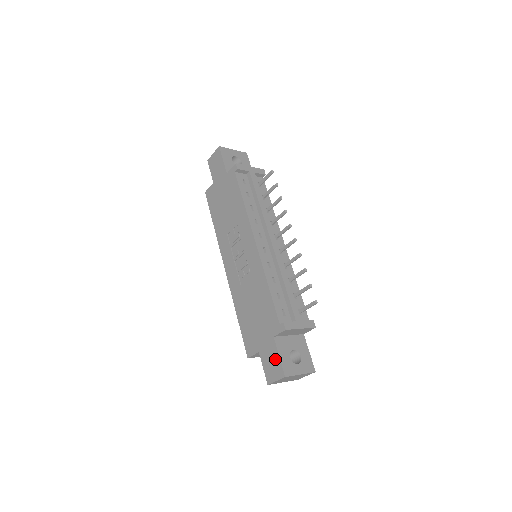
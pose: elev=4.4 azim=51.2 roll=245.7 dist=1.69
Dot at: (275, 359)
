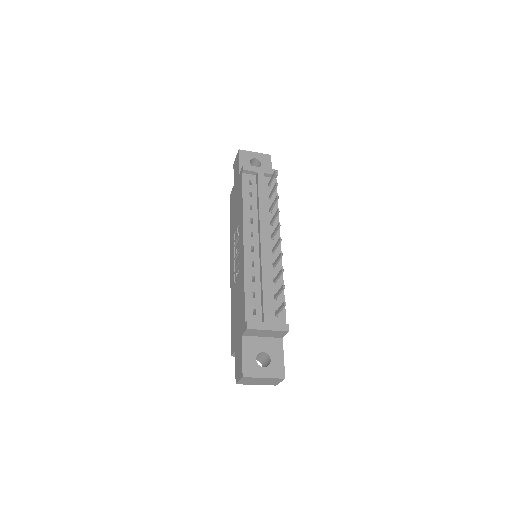
Dot at: (240, 358)
